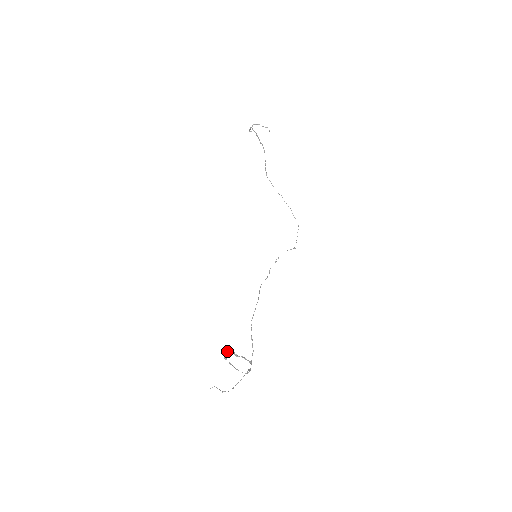
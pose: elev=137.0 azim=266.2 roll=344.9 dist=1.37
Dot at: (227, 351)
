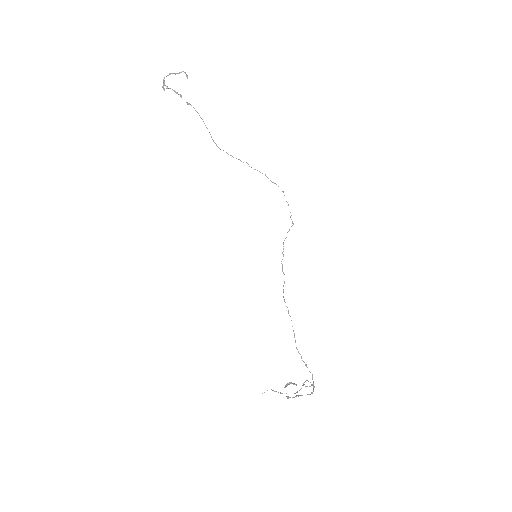
Dot at: (285, 387)
